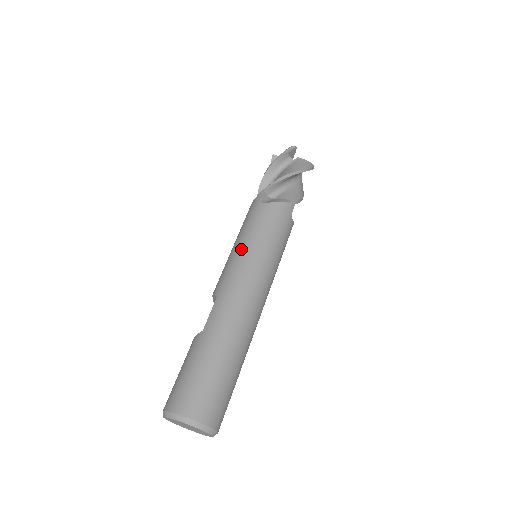
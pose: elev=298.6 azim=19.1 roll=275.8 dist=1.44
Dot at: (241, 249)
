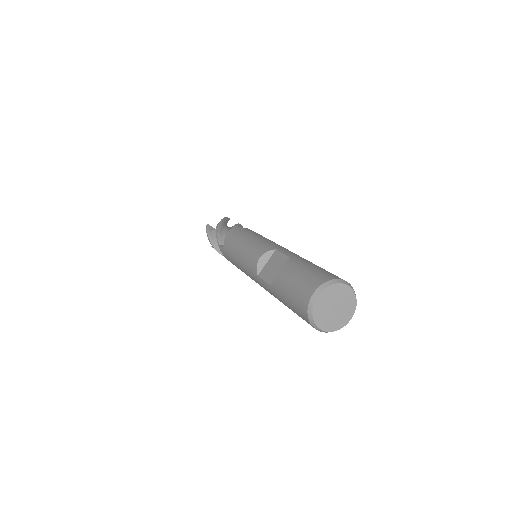
Dot at: (260, 237)
